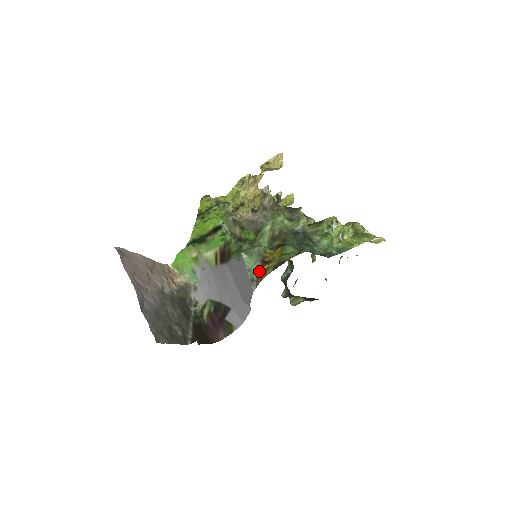
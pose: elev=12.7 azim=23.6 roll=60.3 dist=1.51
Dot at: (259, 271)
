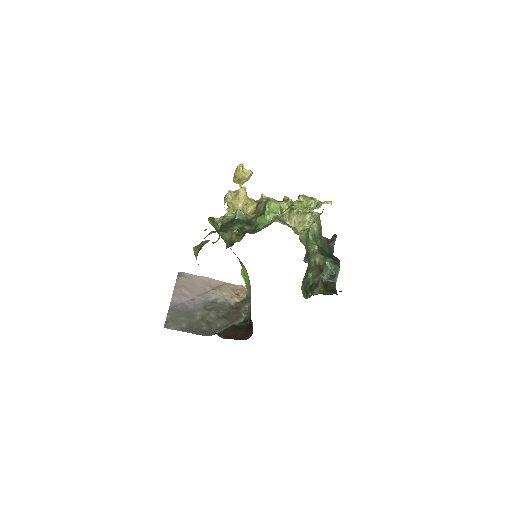
Dot at: occluded
